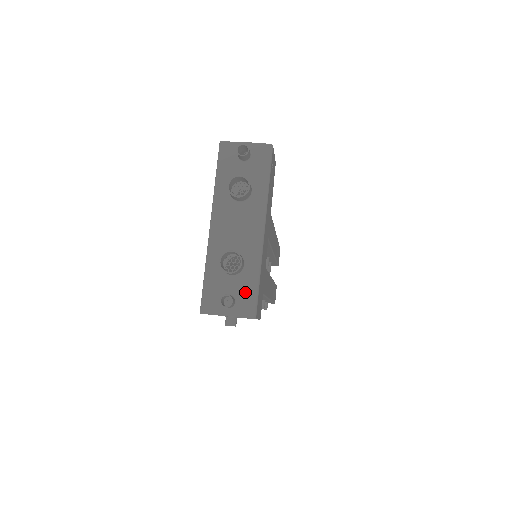
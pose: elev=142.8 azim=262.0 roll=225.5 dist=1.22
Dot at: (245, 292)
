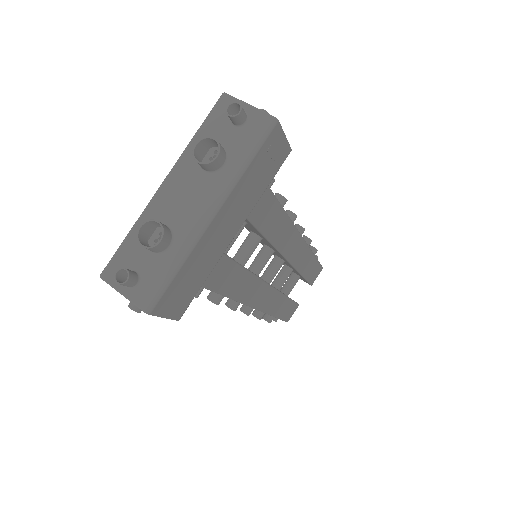
Dot at: (154, 278)
